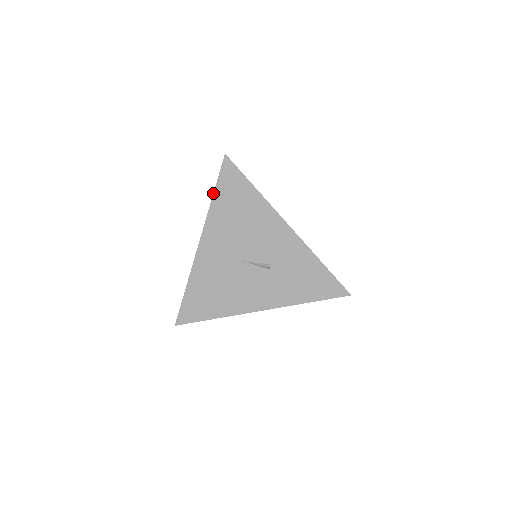
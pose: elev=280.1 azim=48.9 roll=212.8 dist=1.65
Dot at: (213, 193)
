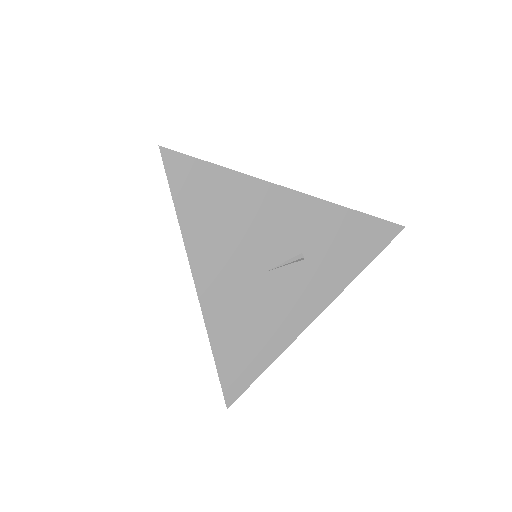
Dot at: (175, 210)
